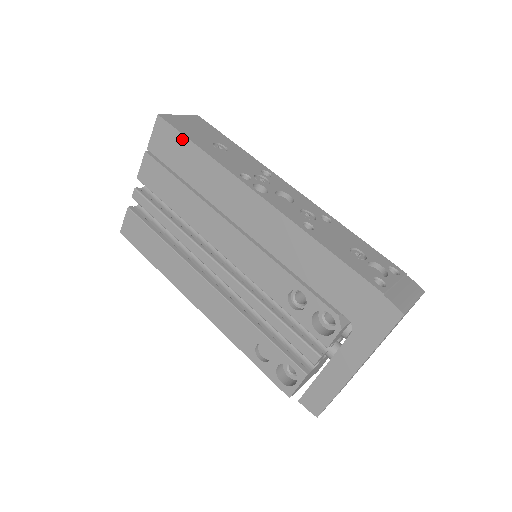
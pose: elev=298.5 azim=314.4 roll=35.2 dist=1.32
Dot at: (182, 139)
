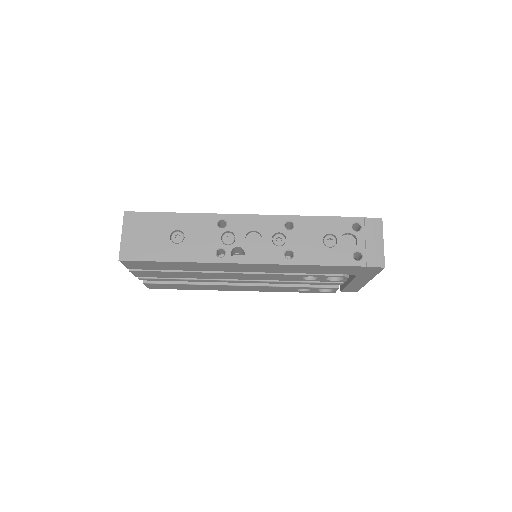
Dot at: (154, 263)
